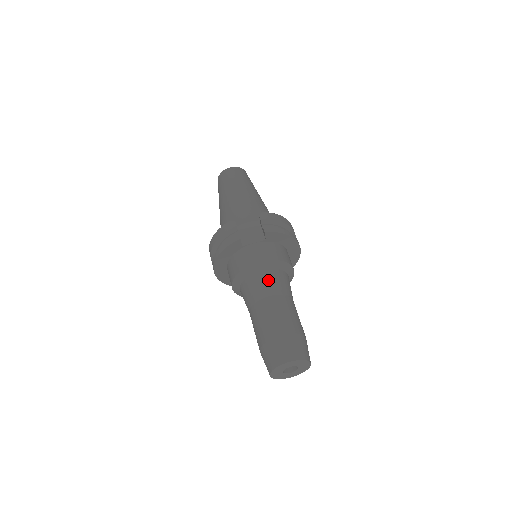
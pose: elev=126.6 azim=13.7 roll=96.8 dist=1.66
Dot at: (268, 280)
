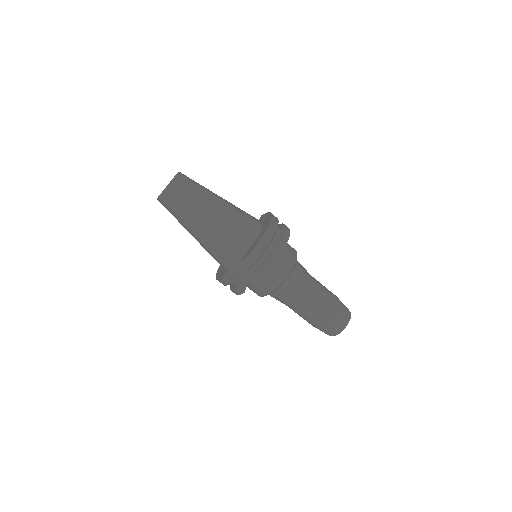
Dot at: (286, 295)
